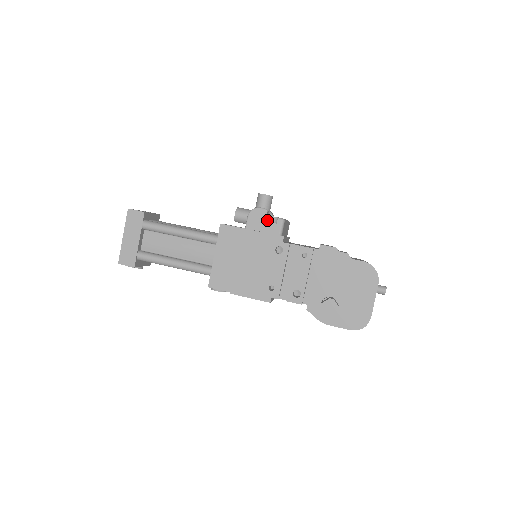
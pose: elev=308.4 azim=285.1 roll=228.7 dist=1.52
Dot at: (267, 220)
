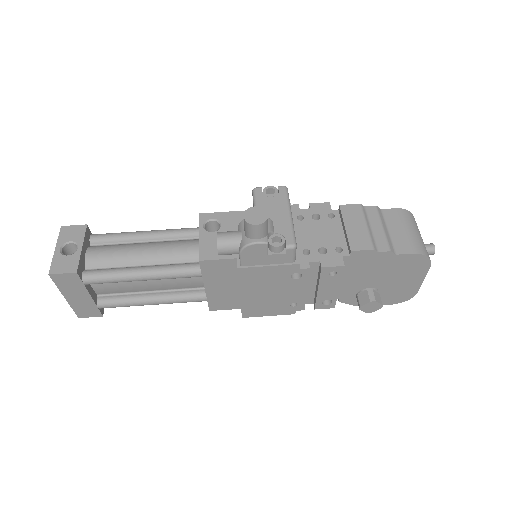
Dot at: (269, 249)
